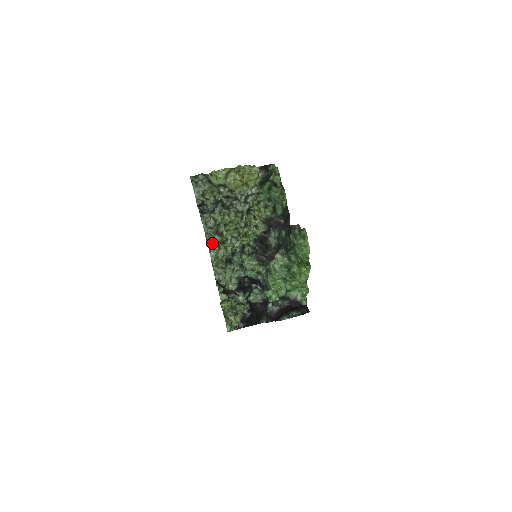
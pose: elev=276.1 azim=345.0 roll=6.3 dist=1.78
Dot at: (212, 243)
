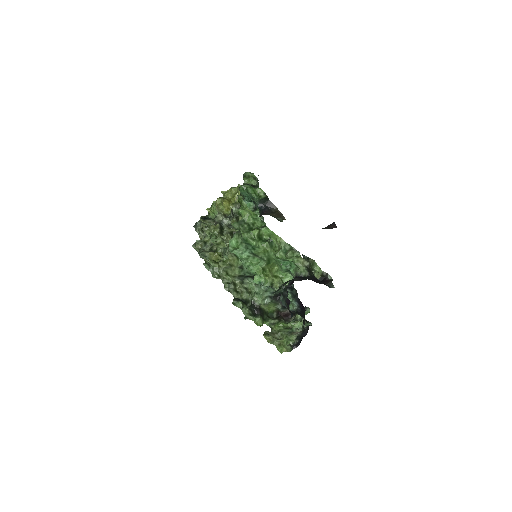
Dot at: (209, 262)
